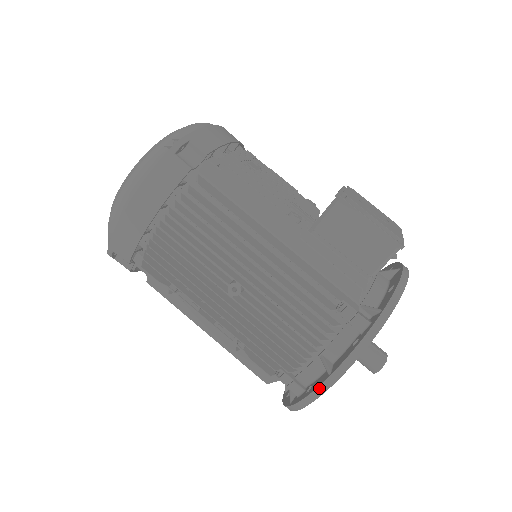
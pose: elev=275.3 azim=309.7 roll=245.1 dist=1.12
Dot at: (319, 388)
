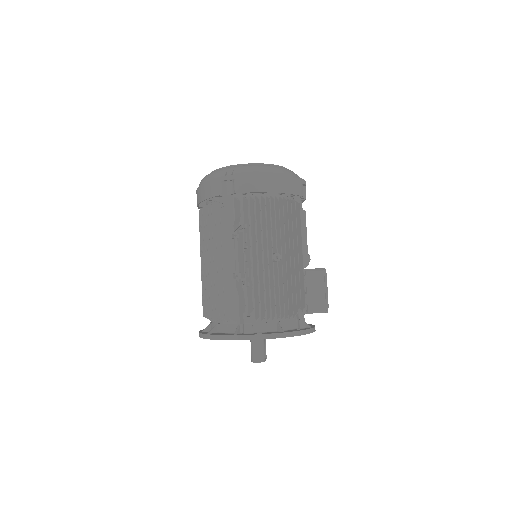
Dot at: (274, 334)
